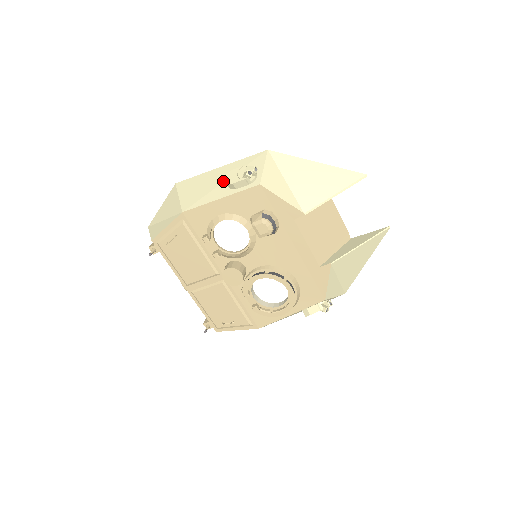
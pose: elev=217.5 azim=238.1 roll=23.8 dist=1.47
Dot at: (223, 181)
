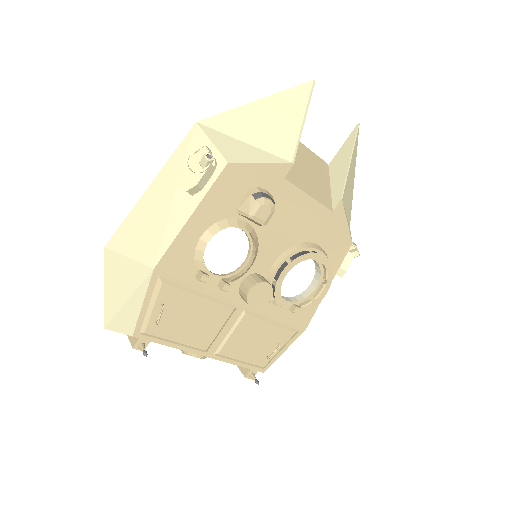
Dot at: (173, 195)
